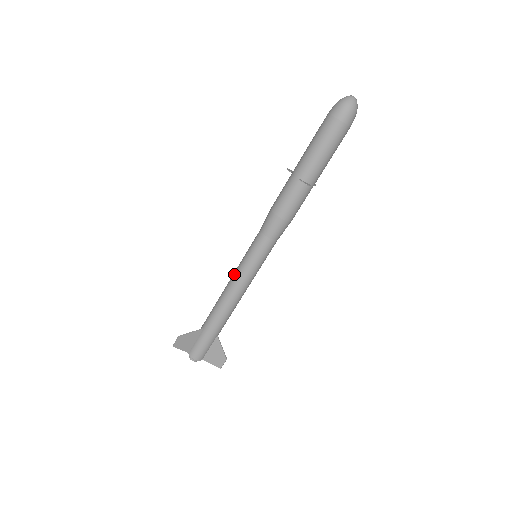
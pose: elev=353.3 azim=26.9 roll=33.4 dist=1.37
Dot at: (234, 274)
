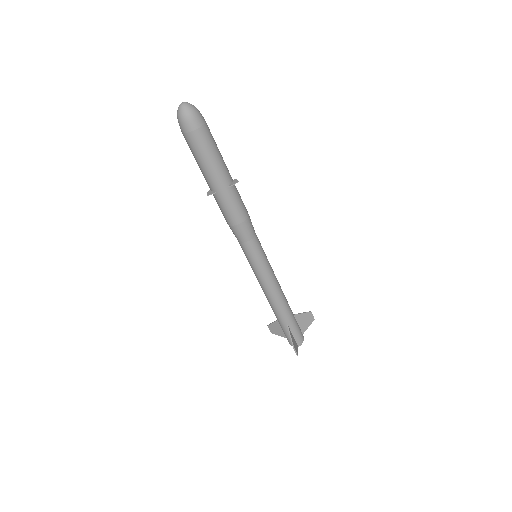
Dot at: (263, 281)
